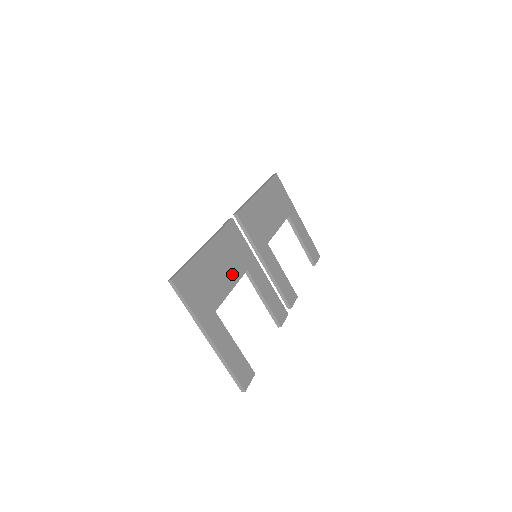
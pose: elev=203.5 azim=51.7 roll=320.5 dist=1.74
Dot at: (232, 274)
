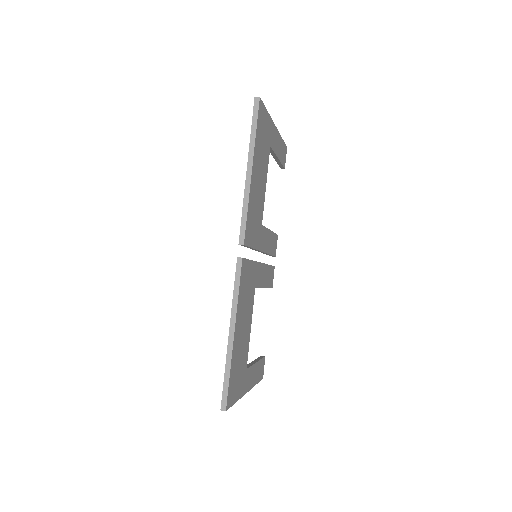
Dot at: (249, 315)
